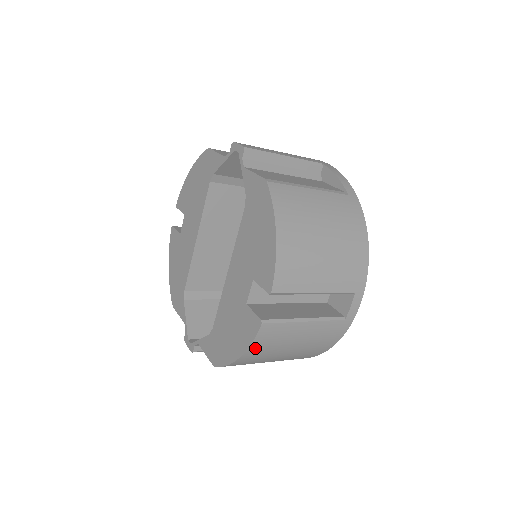
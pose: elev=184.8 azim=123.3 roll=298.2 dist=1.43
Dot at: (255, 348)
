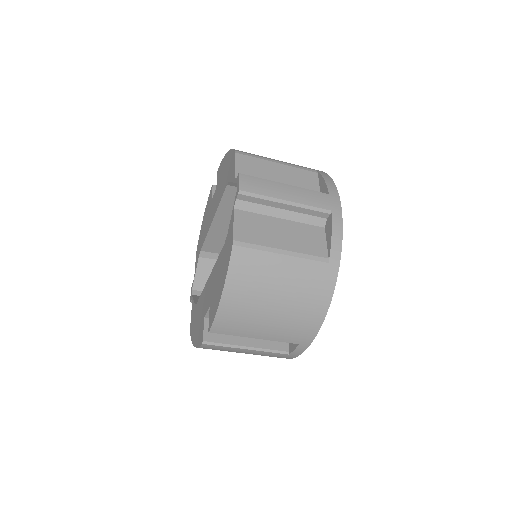
Dot at: (203, 348)
